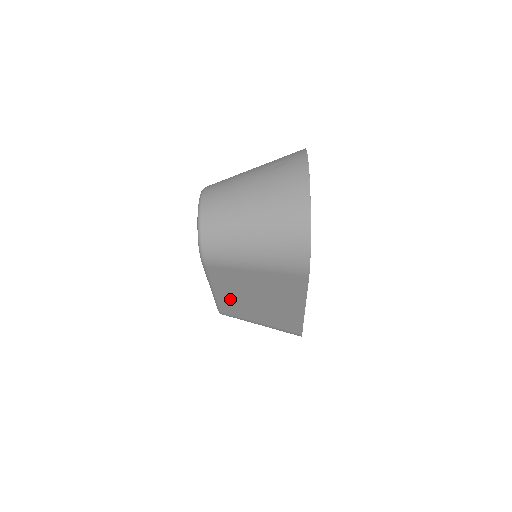
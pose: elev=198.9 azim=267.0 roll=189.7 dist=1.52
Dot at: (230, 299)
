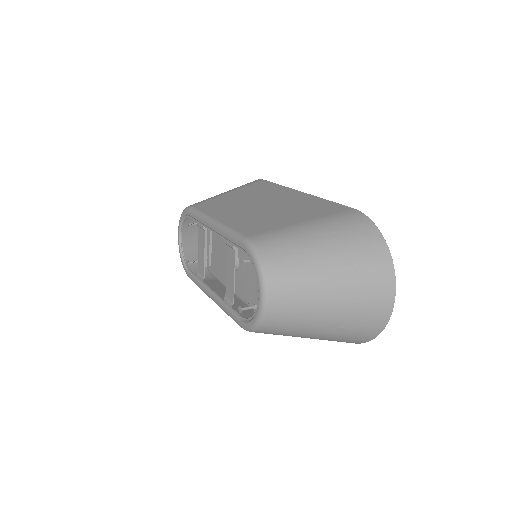
Dot at: occluded
